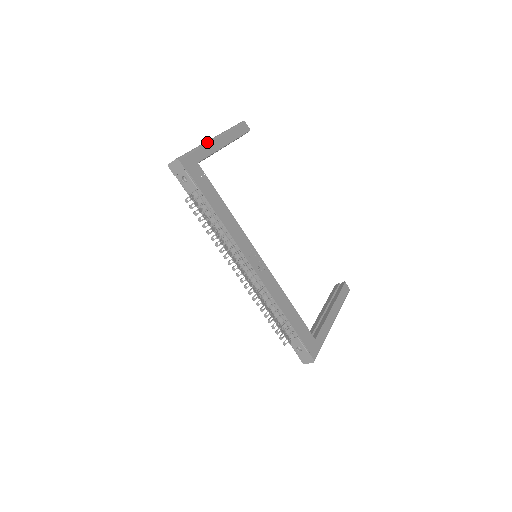
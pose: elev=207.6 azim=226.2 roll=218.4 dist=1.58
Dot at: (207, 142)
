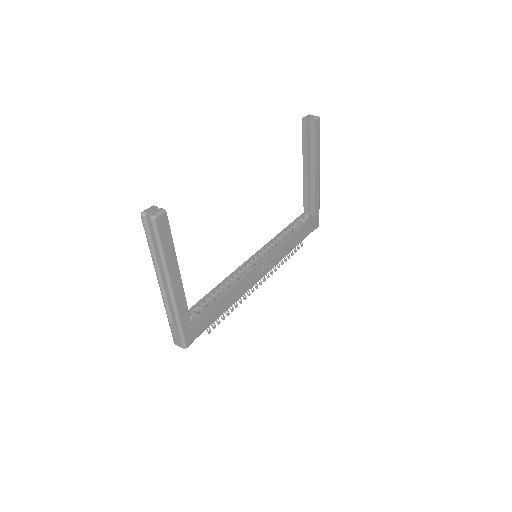
Dot at: (175, 305)
